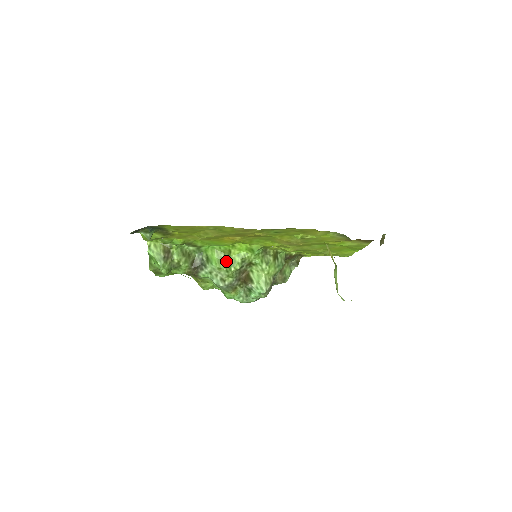
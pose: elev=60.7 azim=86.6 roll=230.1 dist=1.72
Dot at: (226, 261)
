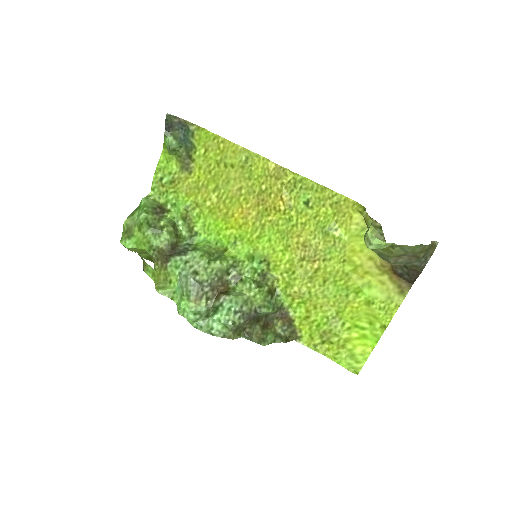
Dot at: (214, 257)
